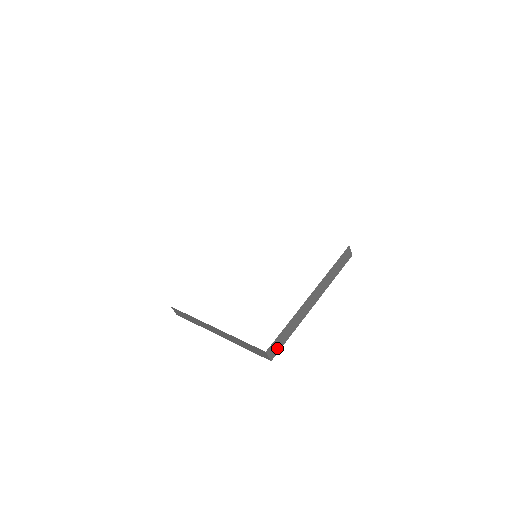
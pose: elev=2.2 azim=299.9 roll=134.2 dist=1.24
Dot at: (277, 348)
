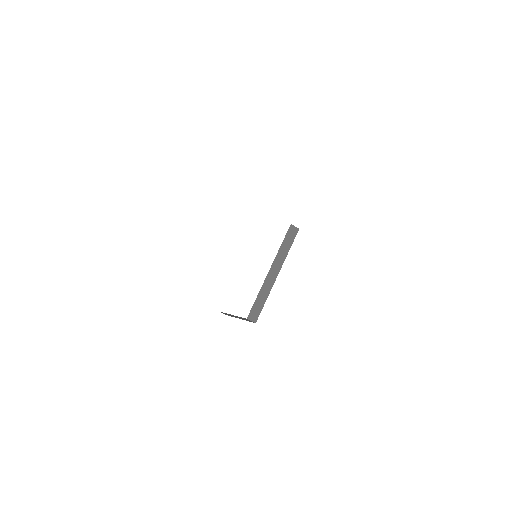
Dot at: (257, 314)
